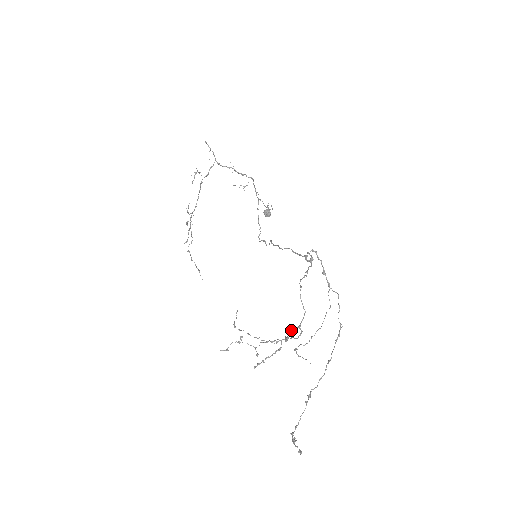
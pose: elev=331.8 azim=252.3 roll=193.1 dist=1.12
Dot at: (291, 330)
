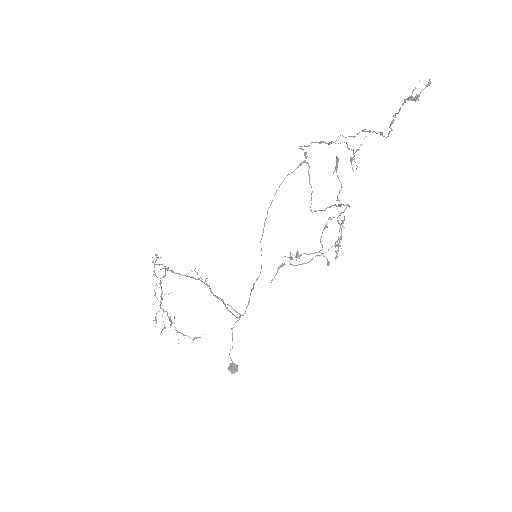
Dot at: (336, 200)
